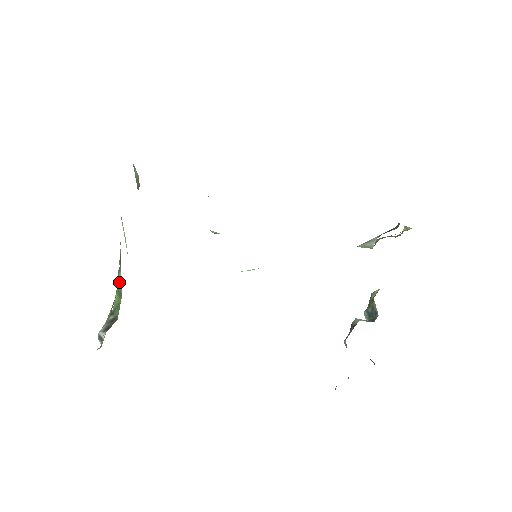
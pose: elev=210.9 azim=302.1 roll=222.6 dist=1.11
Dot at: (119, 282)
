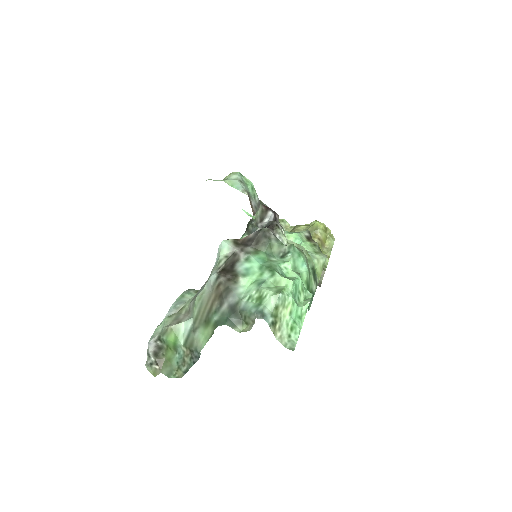
Dot at: (180, 347)
